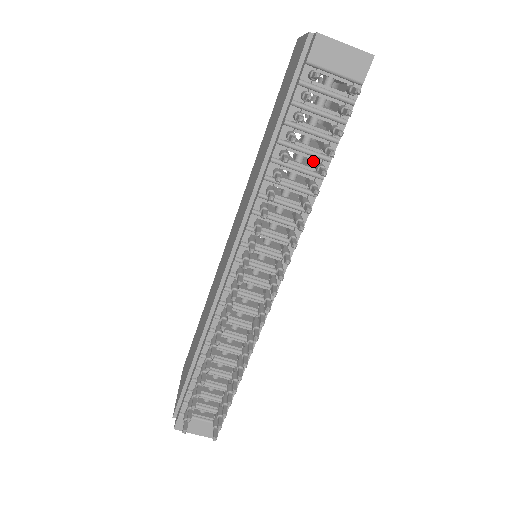
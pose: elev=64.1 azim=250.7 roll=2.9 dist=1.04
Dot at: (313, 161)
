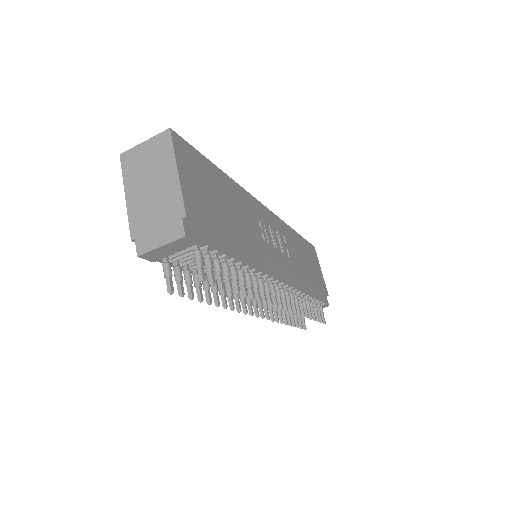
Dot at: occluded
